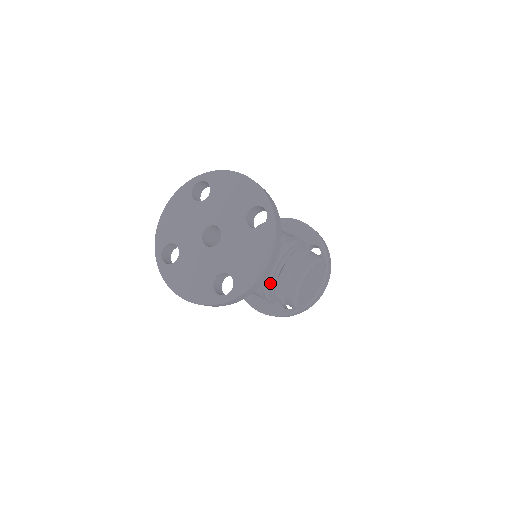
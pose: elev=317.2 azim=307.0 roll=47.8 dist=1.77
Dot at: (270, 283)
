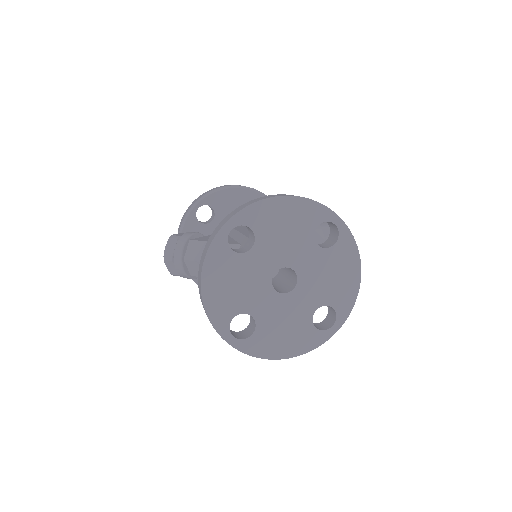
Dot at: occluded
